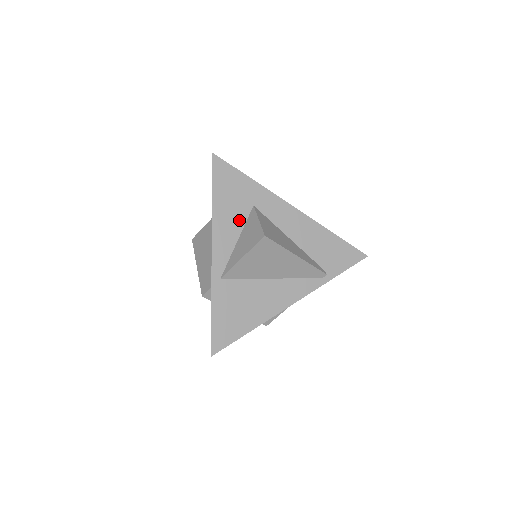
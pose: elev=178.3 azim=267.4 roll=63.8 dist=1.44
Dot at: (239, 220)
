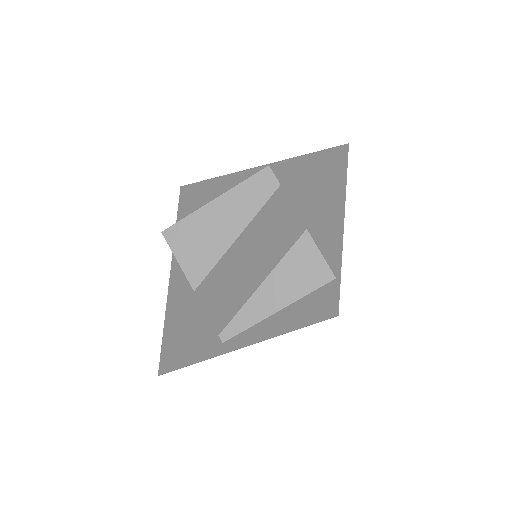
Dot at: occluded
